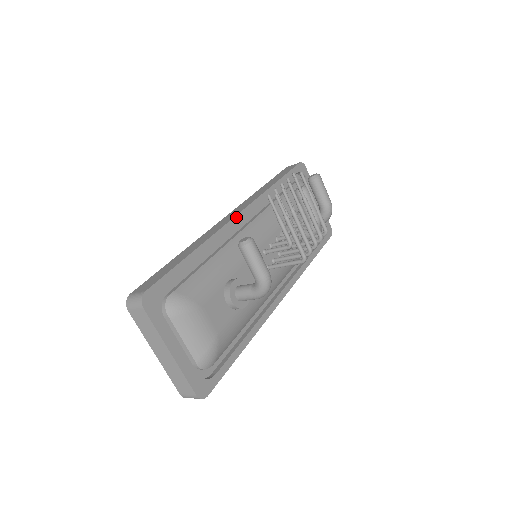
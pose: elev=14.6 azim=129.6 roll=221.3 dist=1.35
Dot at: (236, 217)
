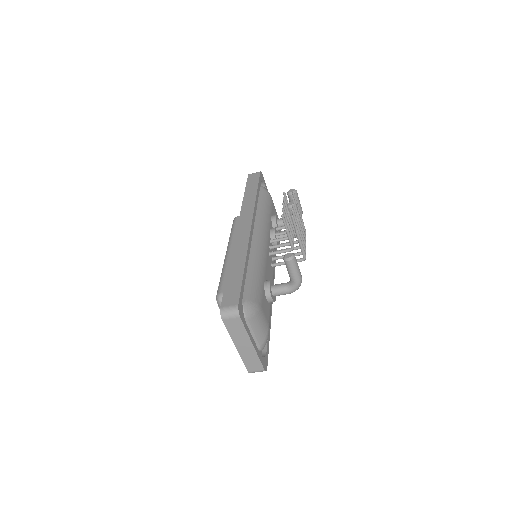
Dot at: (251, 230)
